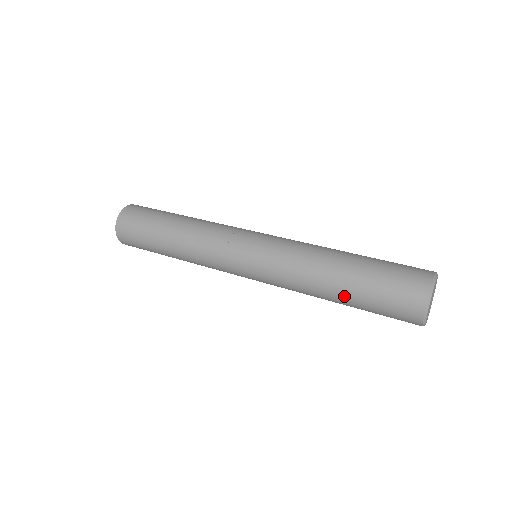
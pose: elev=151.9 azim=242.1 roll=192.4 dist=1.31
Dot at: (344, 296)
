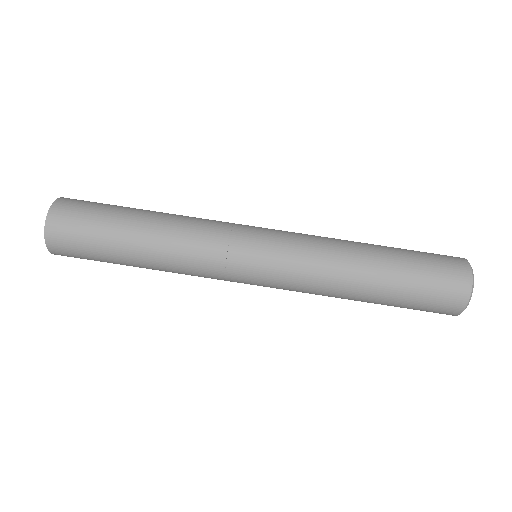
Dot at: occluded
